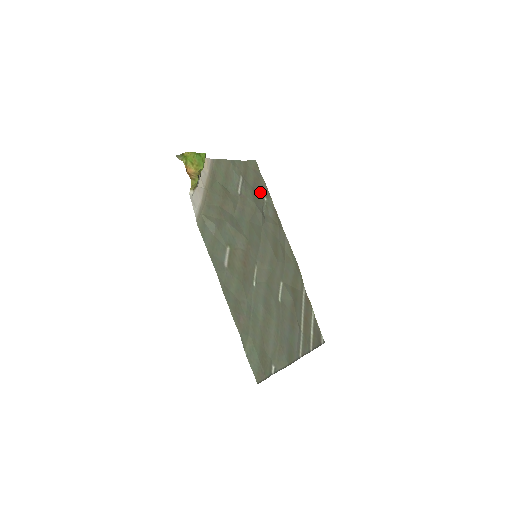
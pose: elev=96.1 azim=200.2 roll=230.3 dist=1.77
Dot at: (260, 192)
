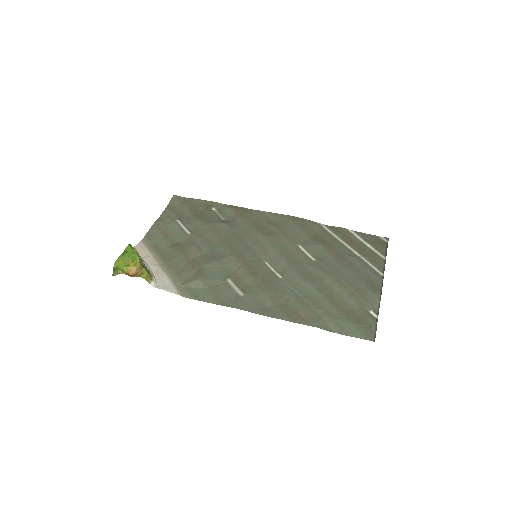
Dot at: (204, 210)
